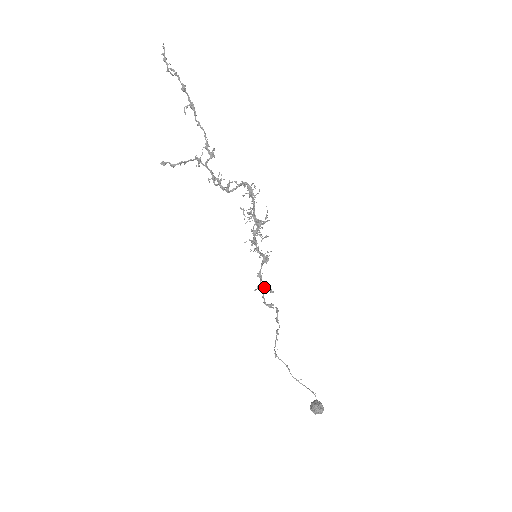
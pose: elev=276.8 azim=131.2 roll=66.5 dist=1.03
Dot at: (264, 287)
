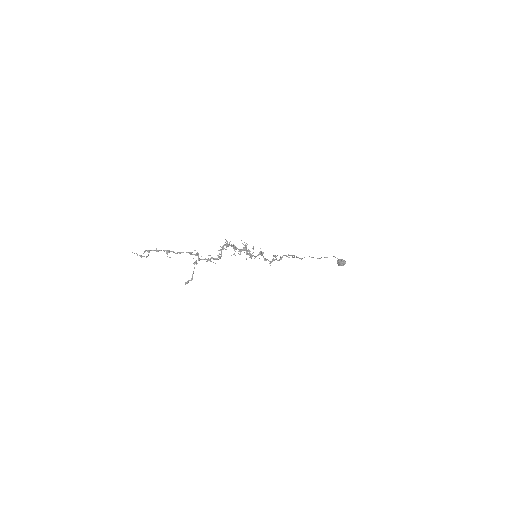
Dot at: occluded
